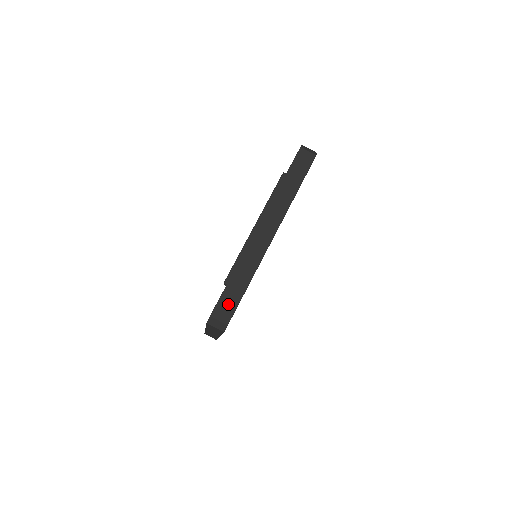
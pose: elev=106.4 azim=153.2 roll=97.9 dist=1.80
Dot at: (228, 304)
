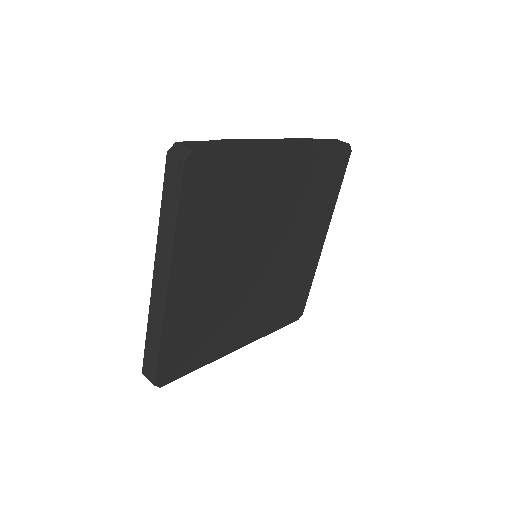
Dot at: (204, 145)
